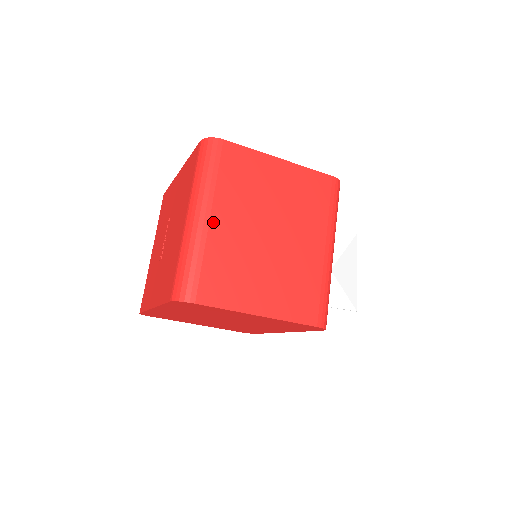
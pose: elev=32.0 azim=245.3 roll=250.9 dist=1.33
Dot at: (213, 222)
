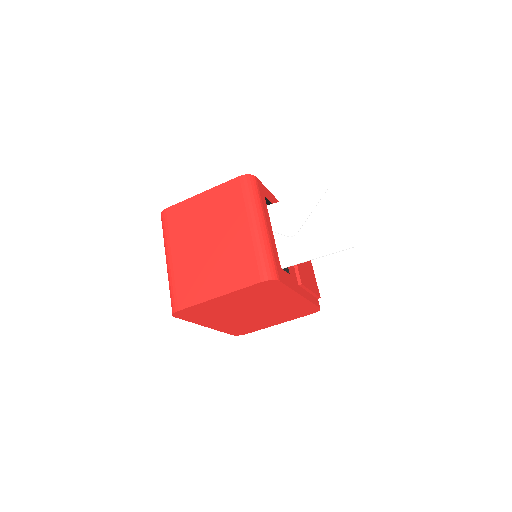
Dot at: (174, 258)
